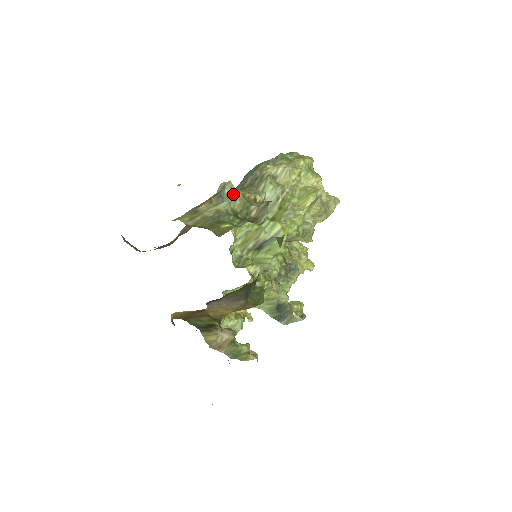
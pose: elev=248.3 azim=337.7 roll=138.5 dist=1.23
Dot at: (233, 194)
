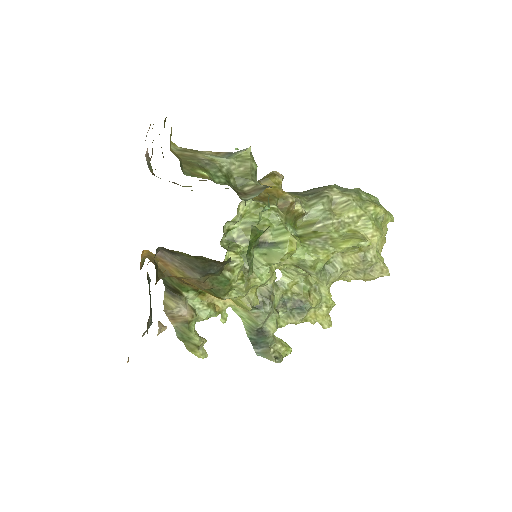
Dot at: (243, 159)
